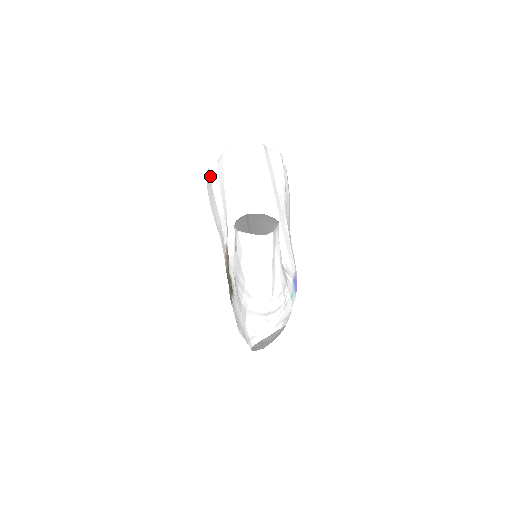
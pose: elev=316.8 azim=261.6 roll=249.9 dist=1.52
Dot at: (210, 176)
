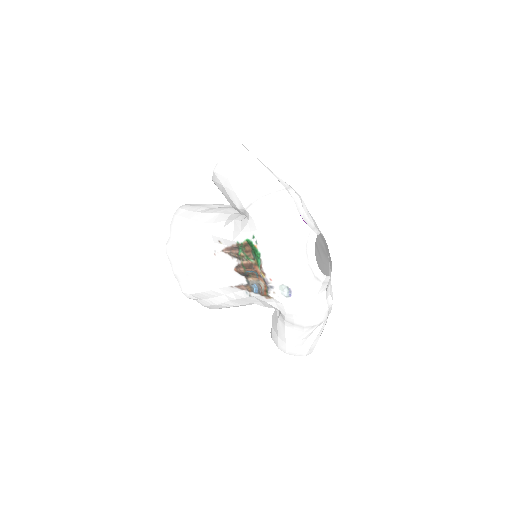
Dot at: (171, 249)
